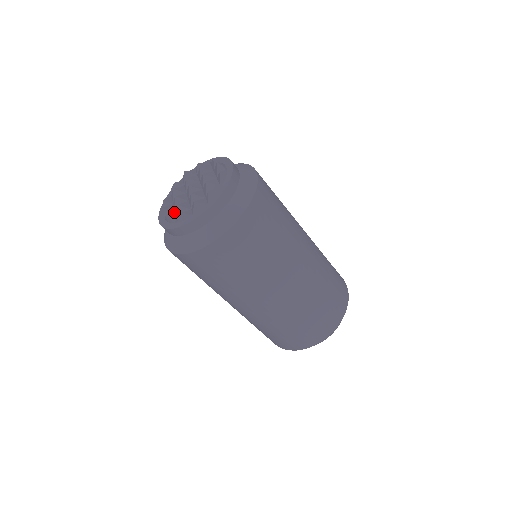
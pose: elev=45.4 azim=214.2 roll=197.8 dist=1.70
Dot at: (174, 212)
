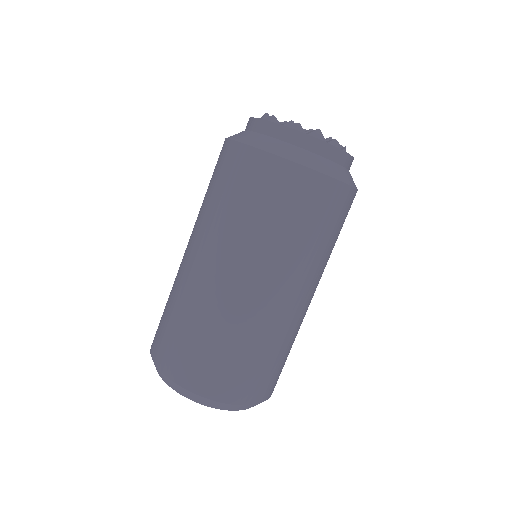
Dot at: occluded
